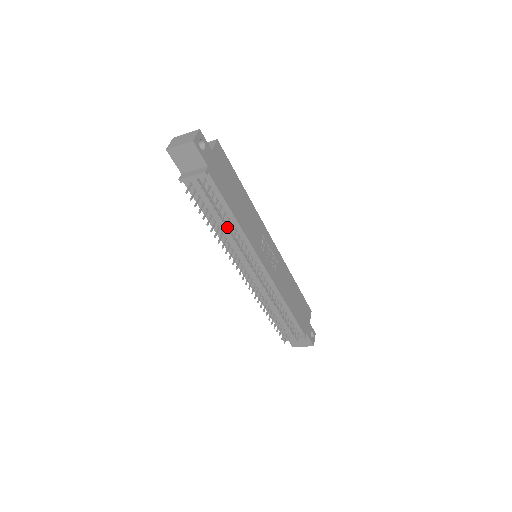
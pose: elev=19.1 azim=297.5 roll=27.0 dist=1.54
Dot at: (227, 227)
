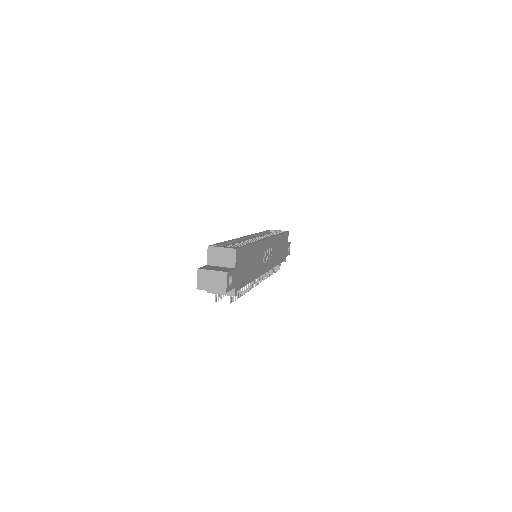
Dot at: occluded
